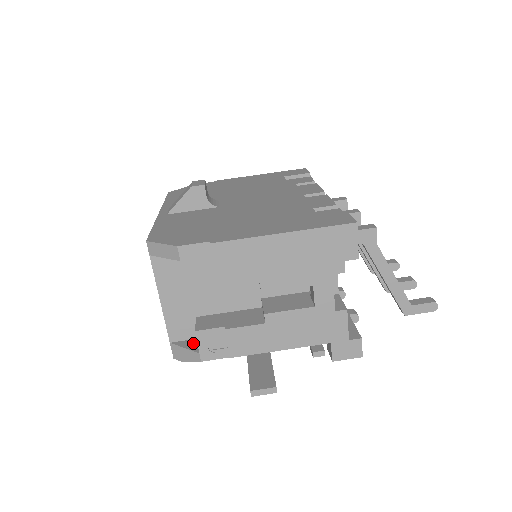
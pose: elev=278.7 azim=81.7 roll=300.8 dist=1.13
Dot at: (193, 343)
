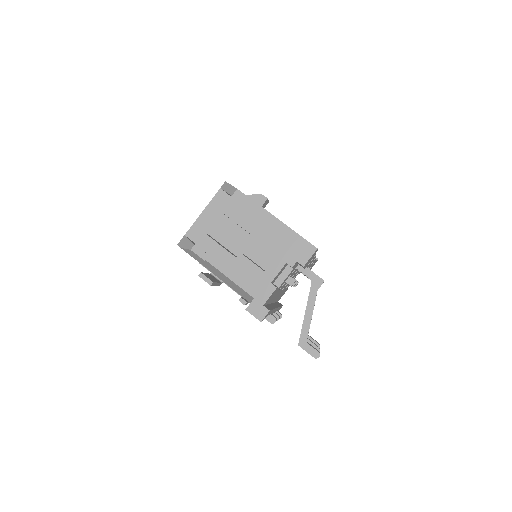
Dot at: (195, 243)
